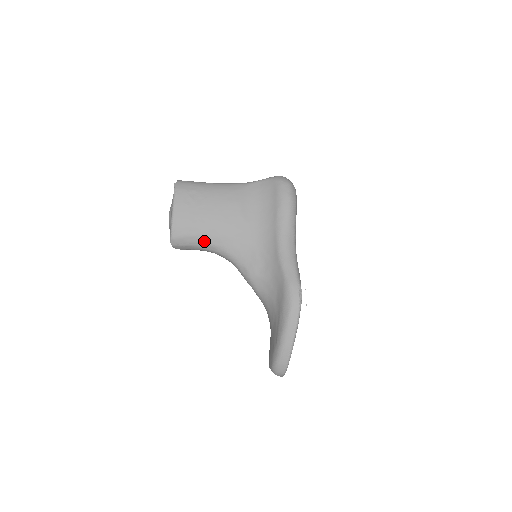
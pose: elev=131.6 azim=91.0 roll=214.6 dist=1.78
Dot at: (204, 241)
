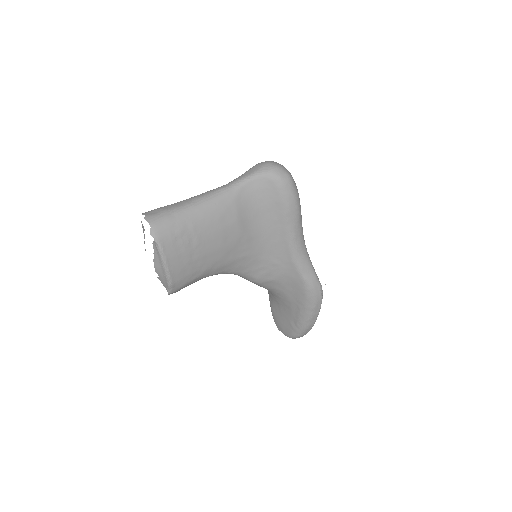
Dot at: (206, 276)
